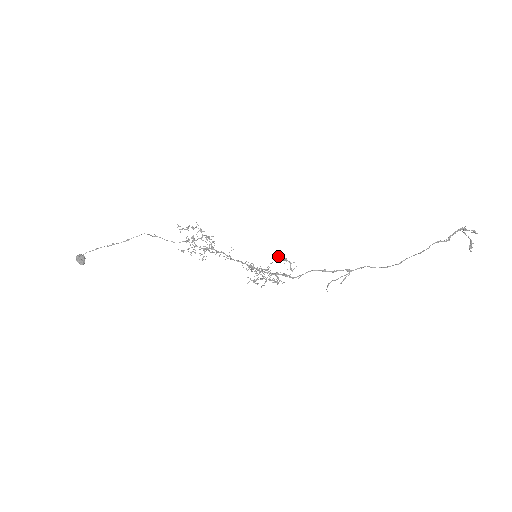
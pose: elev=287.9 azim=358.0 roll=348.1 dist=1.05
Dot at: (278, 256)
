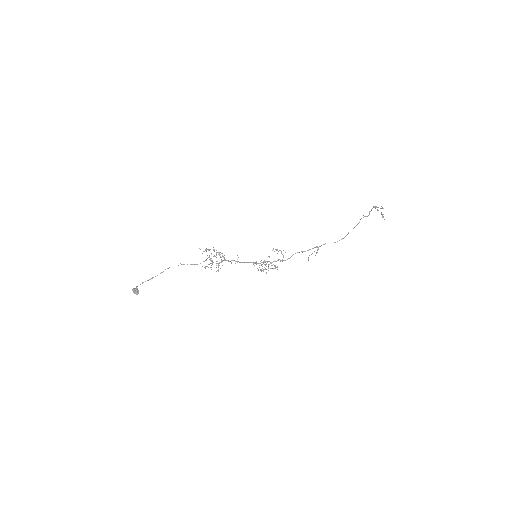
Dot at: (273, 249)
